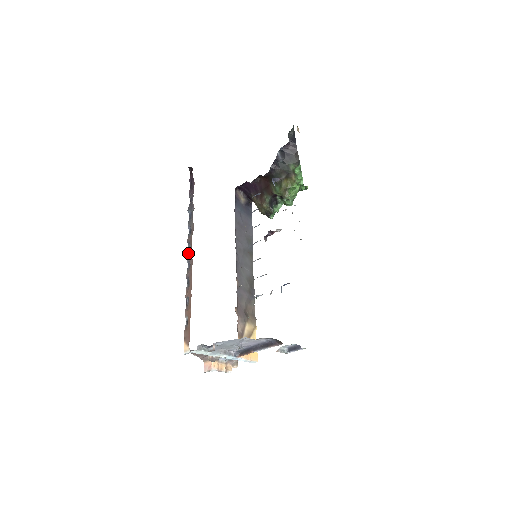
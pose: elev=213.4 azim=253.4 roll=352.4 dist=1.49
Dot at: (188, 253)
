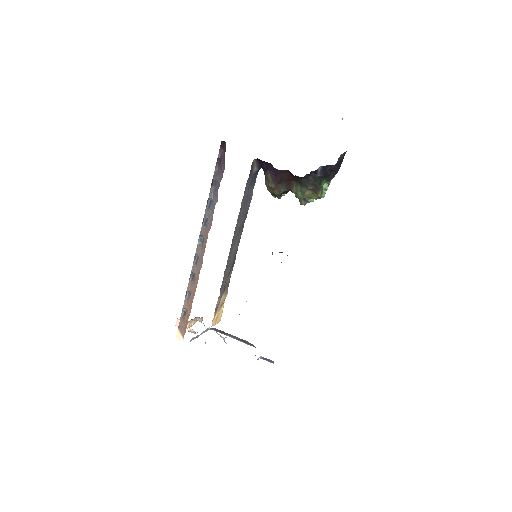
Dot at: (198, 246)
